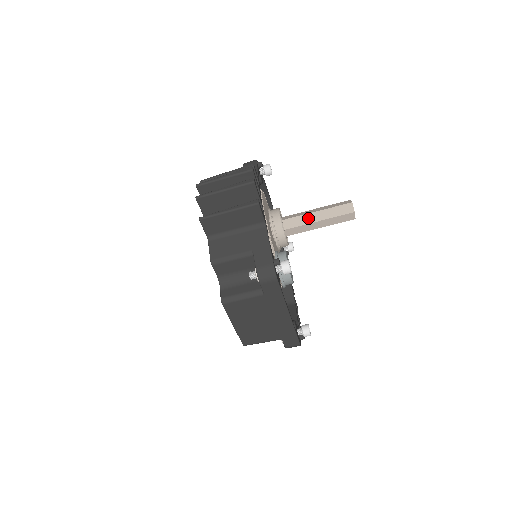
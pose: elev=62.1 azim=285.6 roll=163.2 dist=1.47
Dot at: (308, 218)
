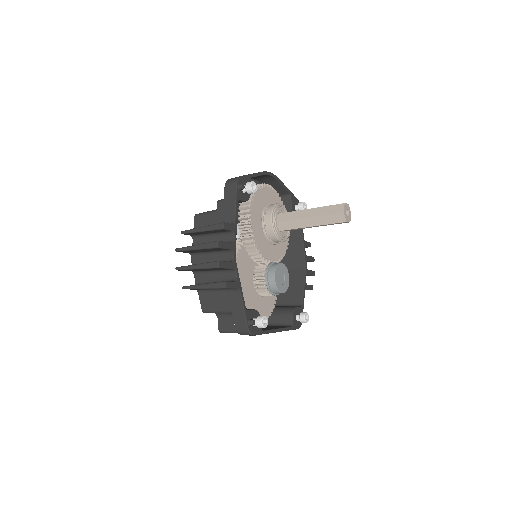
Dot at: (301, 223)
